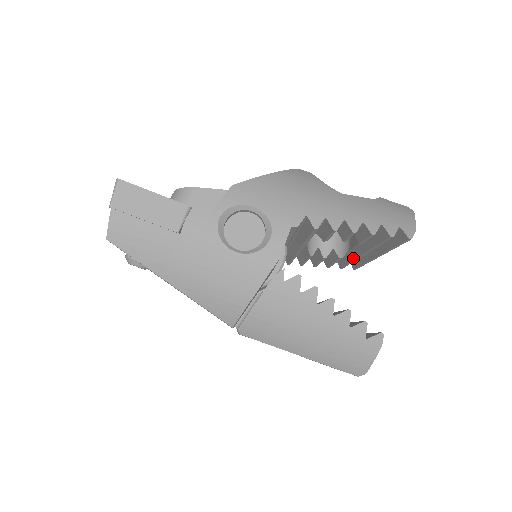
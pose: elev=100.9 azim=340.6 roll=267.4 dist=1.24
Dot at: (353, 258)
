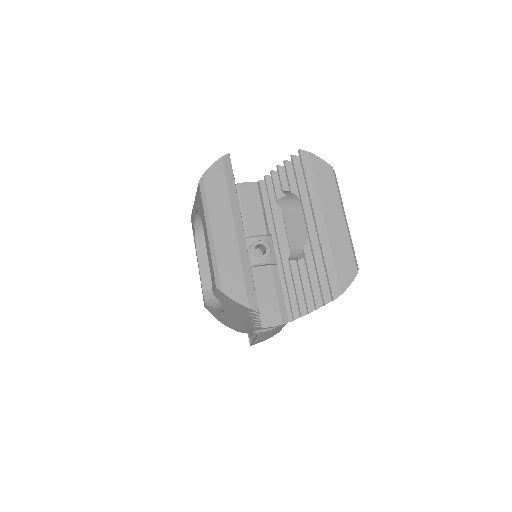
Dot at: (311, 248)
